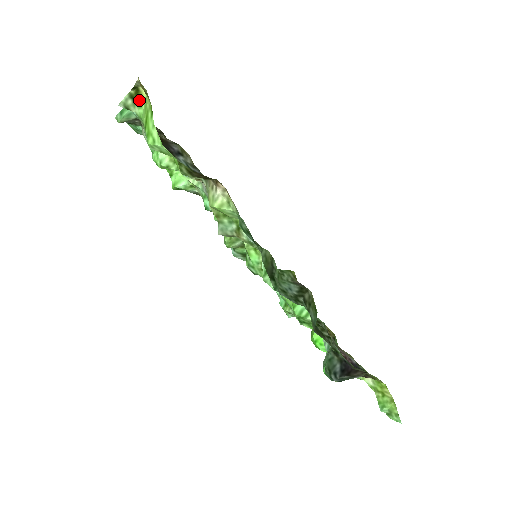
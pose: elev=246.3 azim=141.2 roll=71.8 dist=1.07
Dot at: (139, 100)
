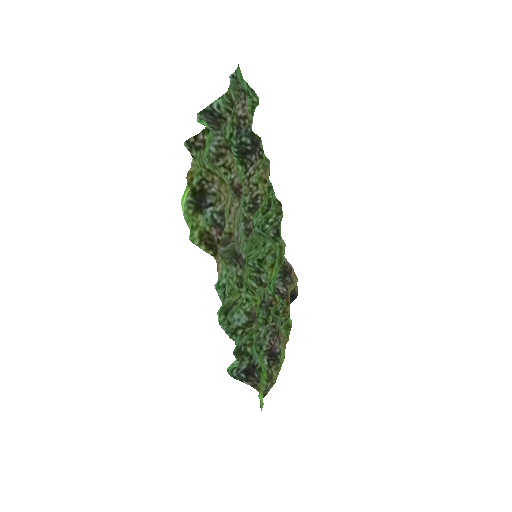
Dot at: occluded
